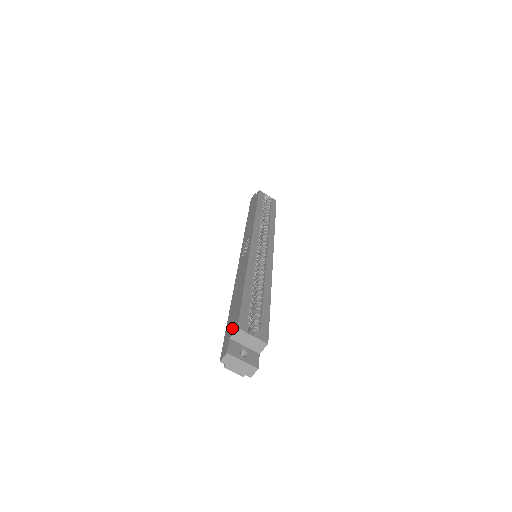
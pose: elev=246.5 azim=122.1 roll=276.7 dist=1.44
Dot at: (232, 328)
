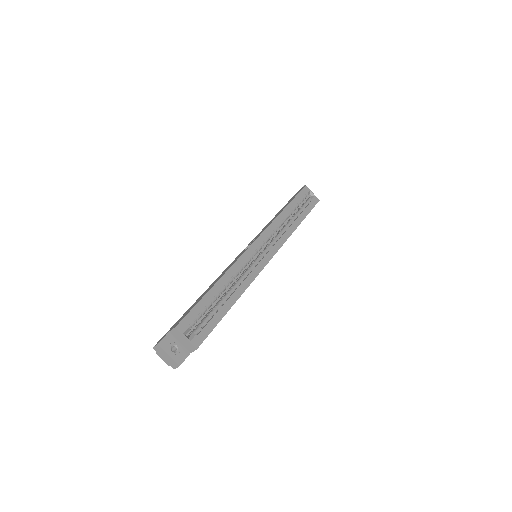
Dot at: (176, 324)
